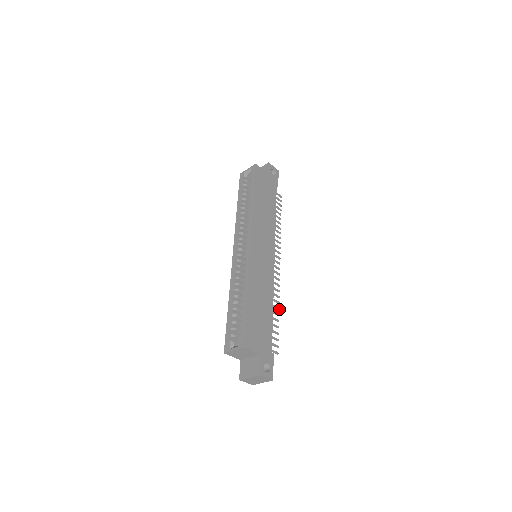
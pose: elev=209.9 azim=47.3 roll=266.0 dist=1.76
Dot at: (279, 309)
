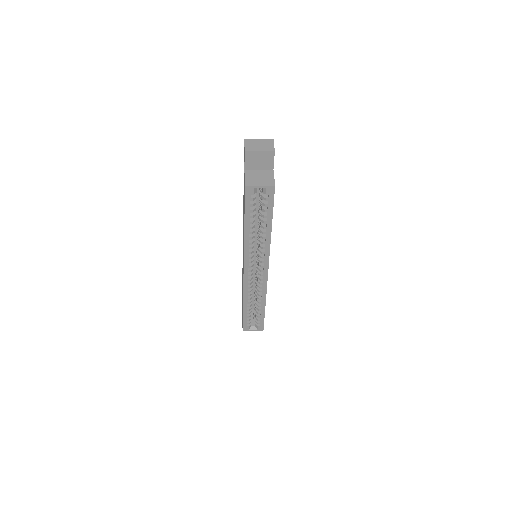
Dot at: occluded
